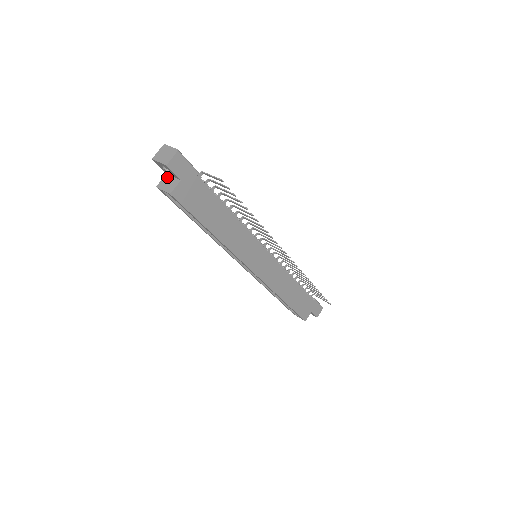
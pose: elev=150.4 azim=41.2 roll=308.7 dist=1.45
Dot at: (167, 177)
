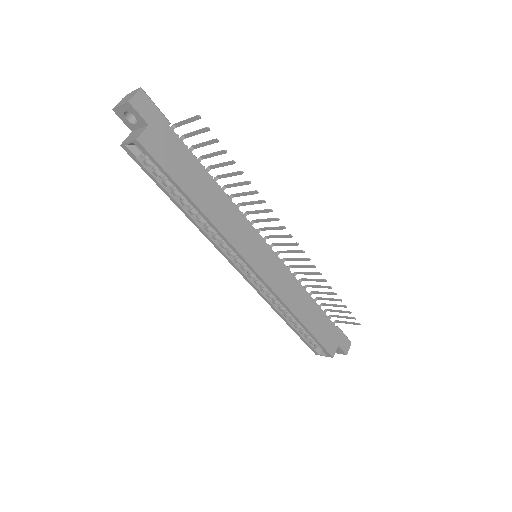
Dot at: (132, 133)
